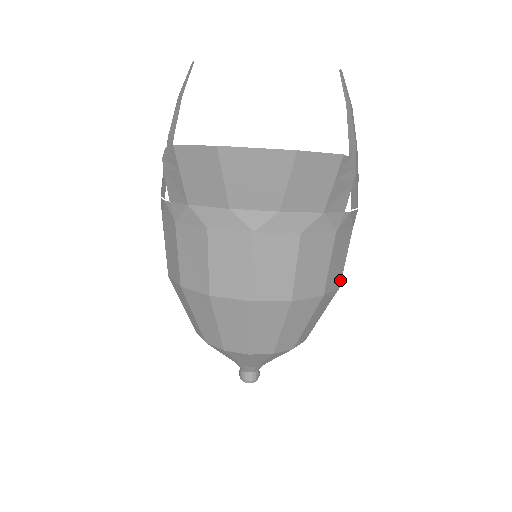
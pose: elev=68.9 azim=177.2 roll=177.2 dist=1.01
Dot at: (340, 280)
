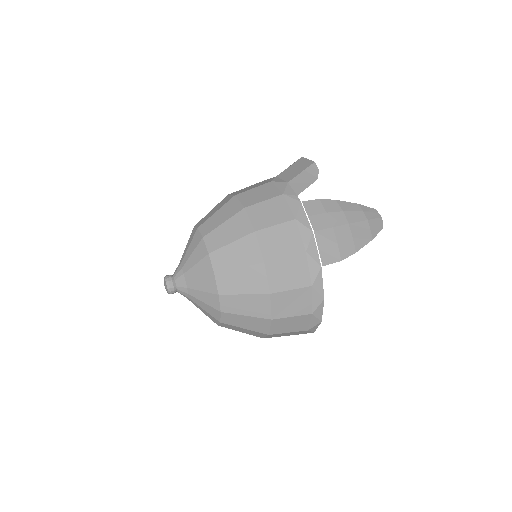
Dot at: (260, 228)
